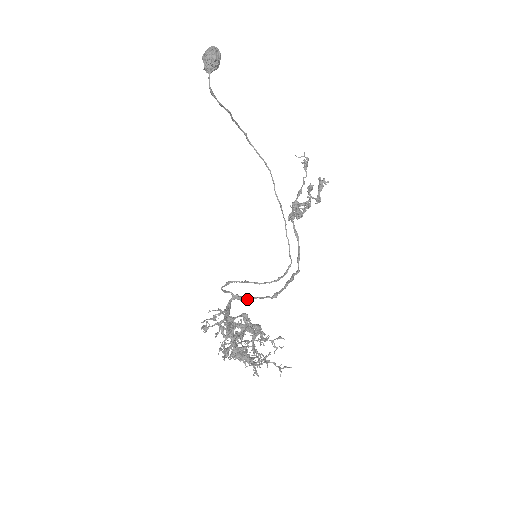
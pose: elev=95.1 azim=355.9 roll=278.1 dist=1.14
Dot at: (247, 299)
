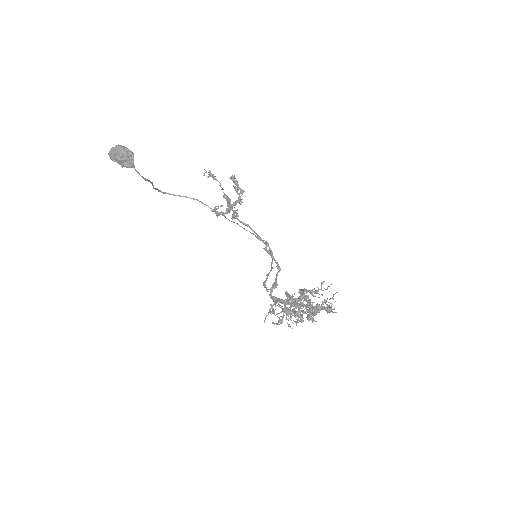
Dot at: (276, 284)
